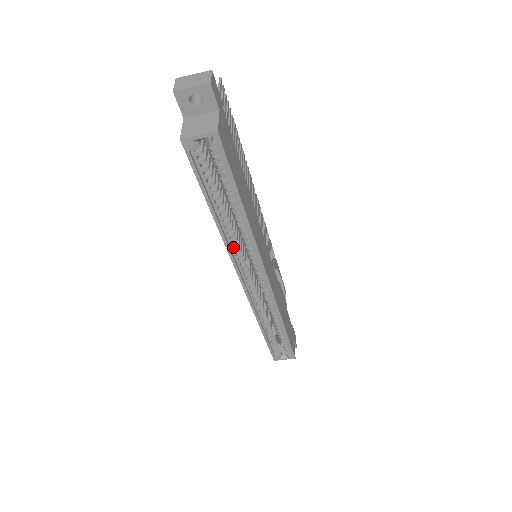
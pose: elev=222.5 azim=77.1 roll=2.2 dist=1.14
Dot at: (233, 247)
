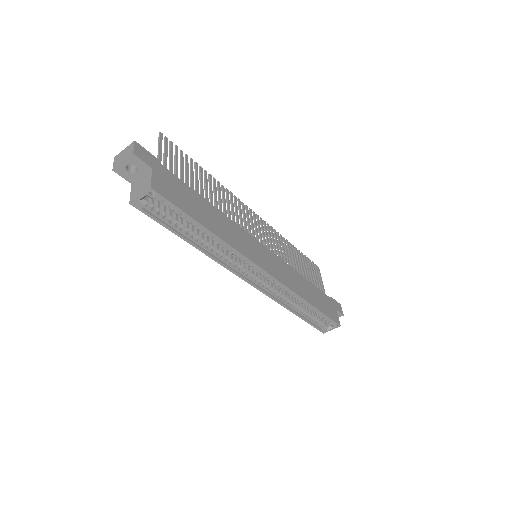
Dot at: (223, 260)
